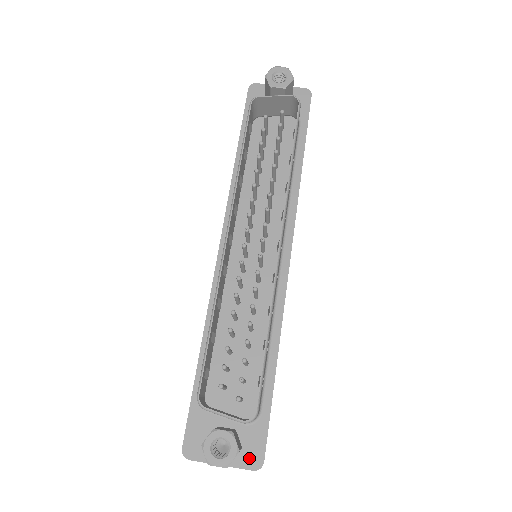
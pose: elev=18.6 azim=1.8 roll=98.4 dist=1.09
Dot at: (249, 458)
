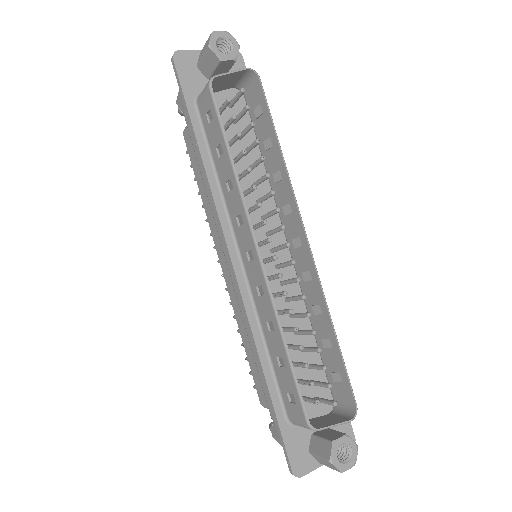
Dot at: occluded
